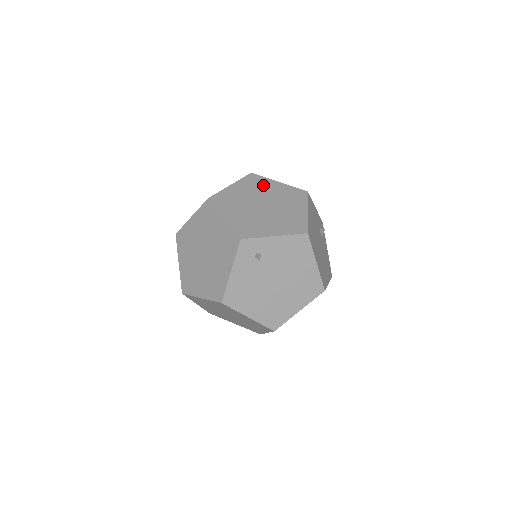
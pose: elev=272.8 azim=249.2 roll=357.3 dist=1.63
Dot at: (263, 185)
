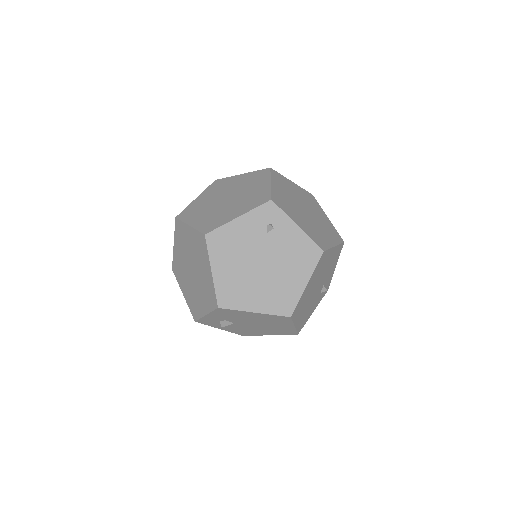
Dot at: (315, 206)
